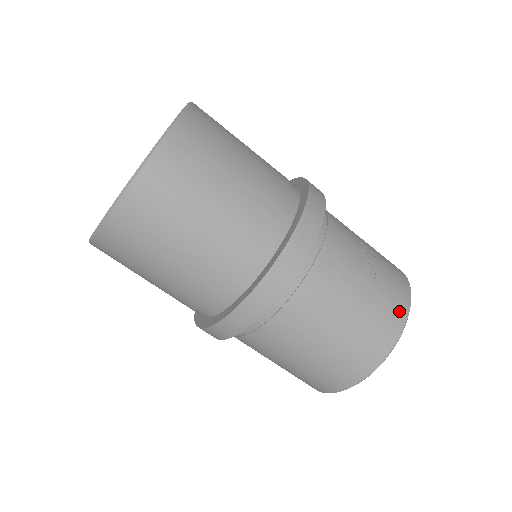
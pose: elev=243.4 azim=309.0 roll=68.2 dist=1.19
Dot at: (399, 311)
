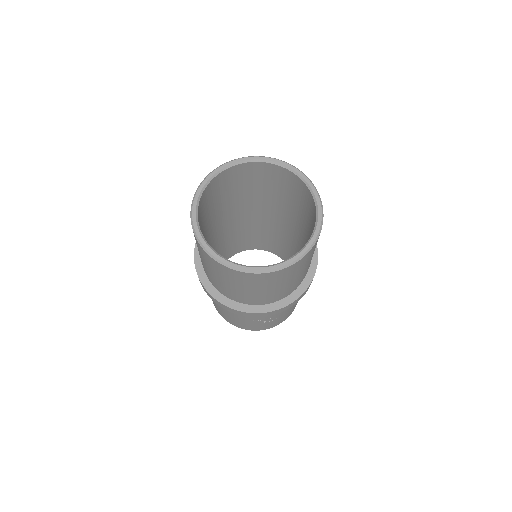
Dot at: (247, 328)
